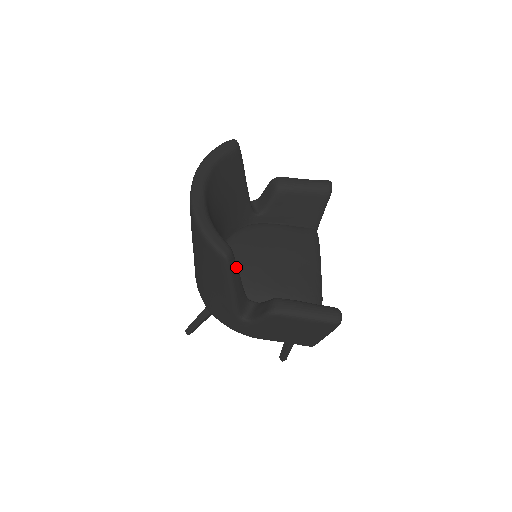
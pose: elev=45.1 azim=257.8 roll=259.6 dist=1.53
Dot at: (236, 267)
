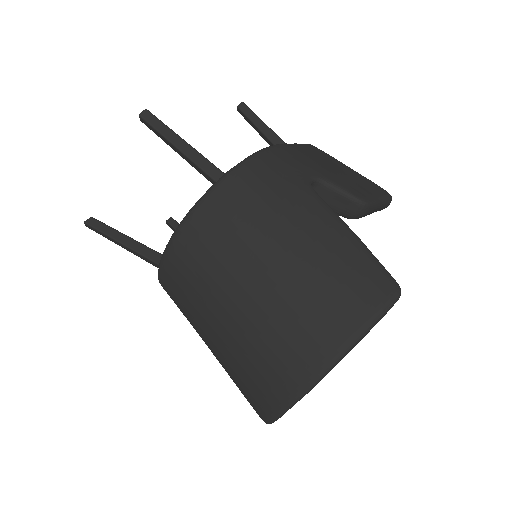
Dot at: occluded
